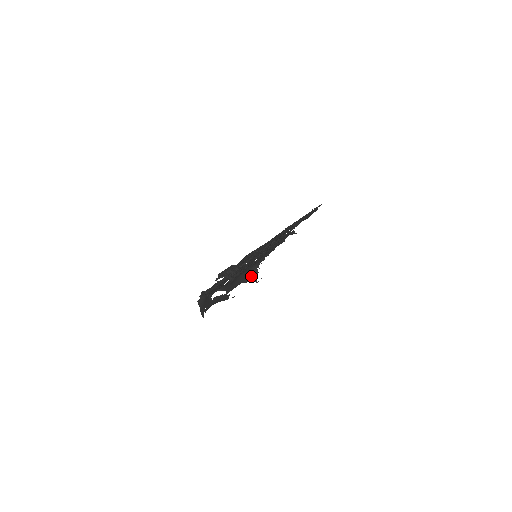
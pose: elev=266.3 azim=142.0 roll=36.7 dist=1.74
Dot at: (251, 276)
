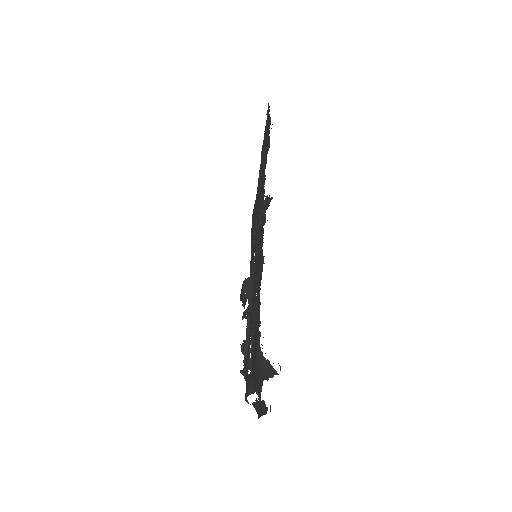
Dot at: (265, 370)
